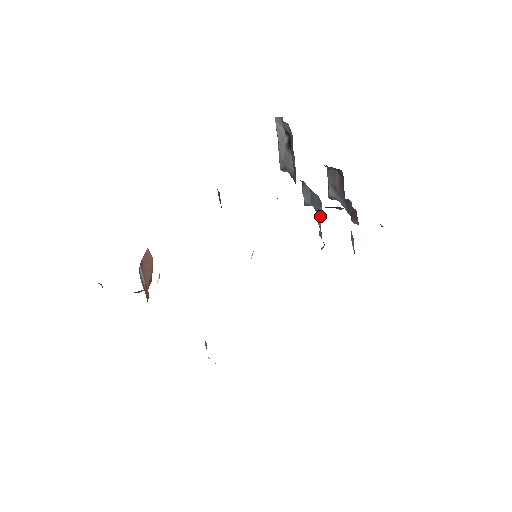
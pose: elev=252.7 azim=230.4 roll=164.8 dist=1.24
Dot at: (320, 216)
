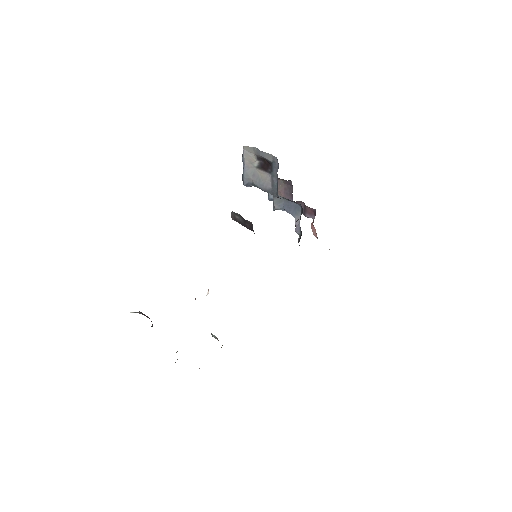
Dot at: (298, 218)
